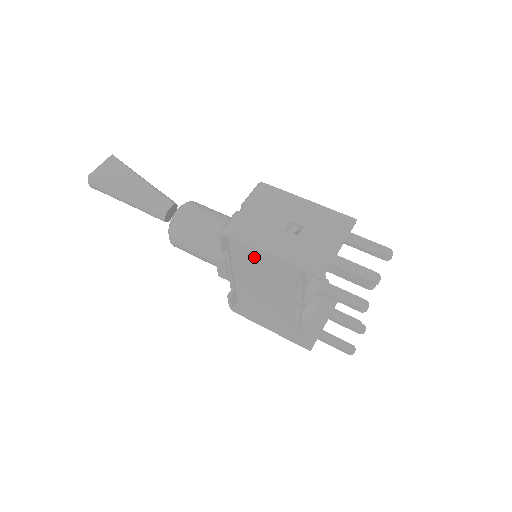
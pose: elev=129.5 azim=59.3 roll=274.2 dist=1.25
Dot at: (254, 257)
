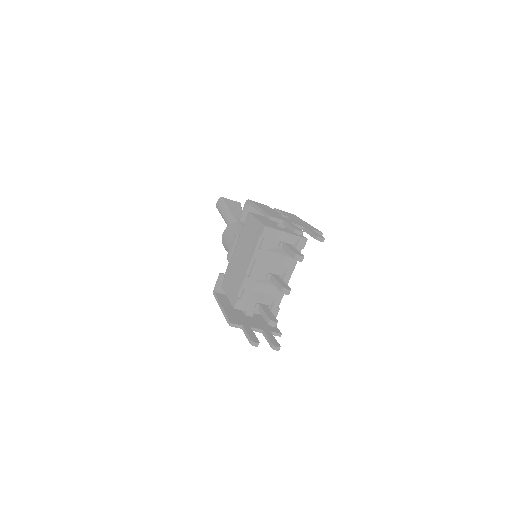
Dot at: (252, 222)
